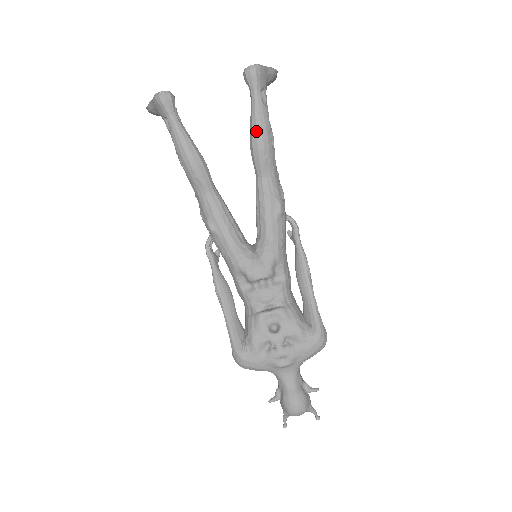
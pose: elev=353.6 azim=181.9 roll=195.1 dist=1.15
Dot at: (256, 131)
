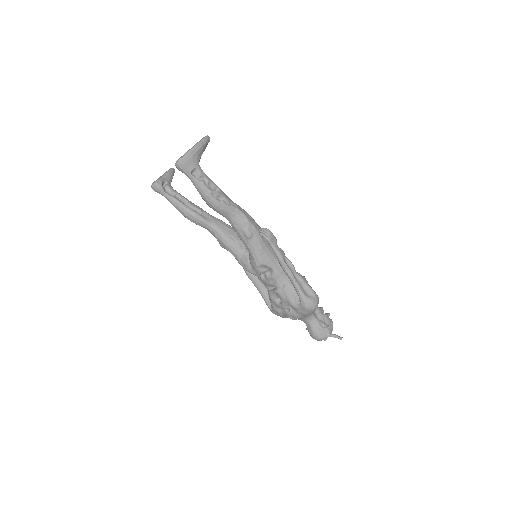
Dot at: (203, 199)
